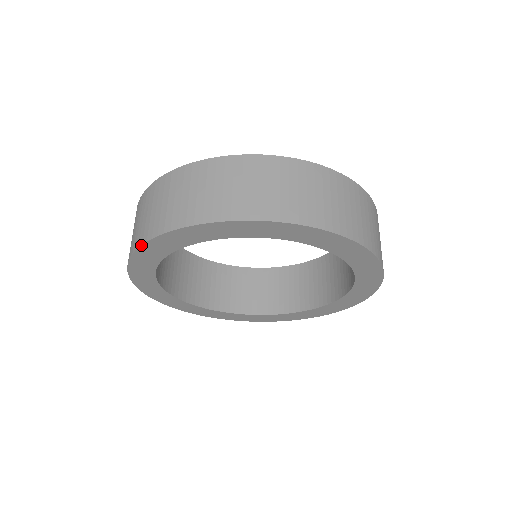
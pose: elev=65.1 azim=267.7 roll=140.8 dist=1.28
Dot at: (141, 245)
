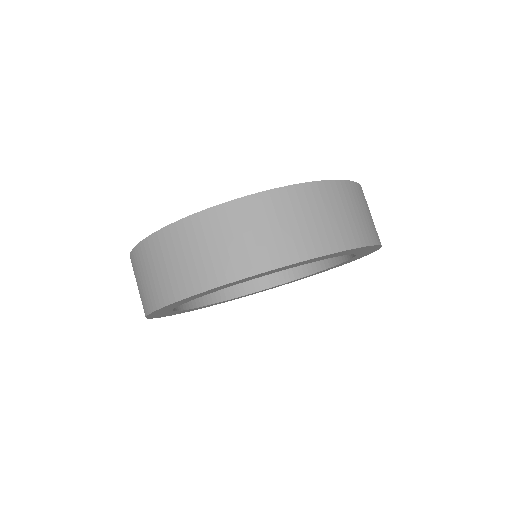
Dot at: occluded
